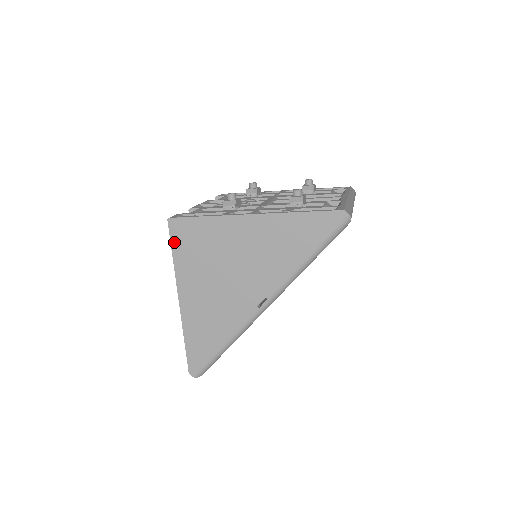
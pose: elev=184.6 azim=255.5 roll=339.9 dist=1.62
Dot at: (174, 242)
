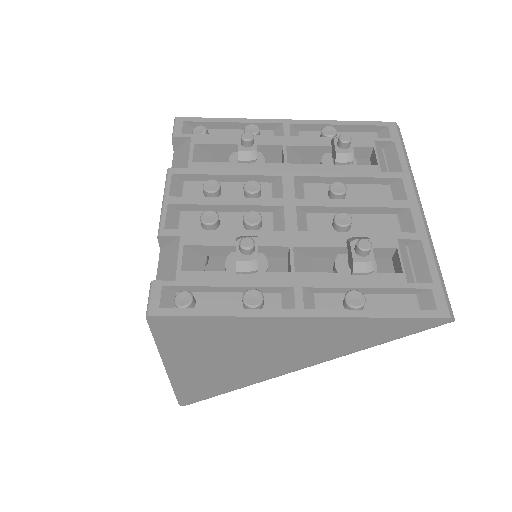
Dot at: (158, 334)
